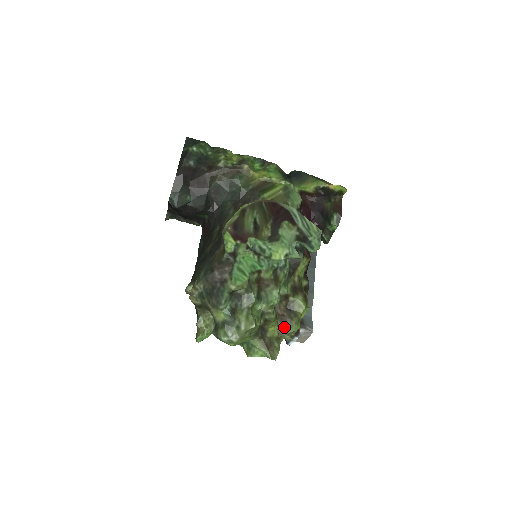
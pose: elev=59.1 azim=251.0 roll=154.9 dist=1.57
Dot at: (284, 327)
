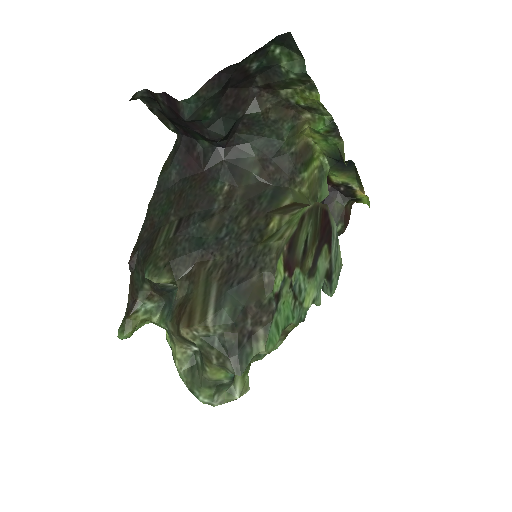
Dot at: occluded
